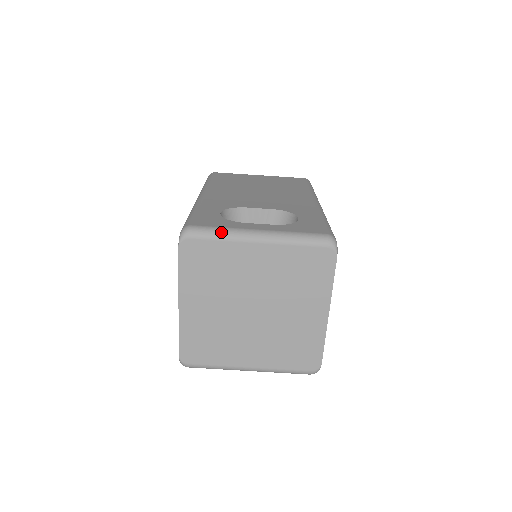
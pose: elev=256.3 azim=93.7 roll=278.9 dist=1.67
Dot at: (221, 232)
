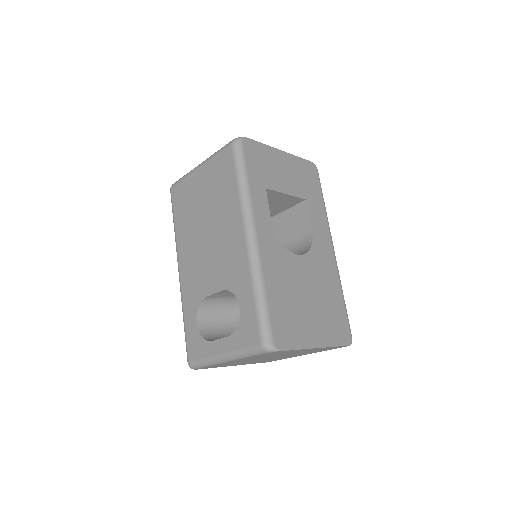
Dot at: (205, 364)
